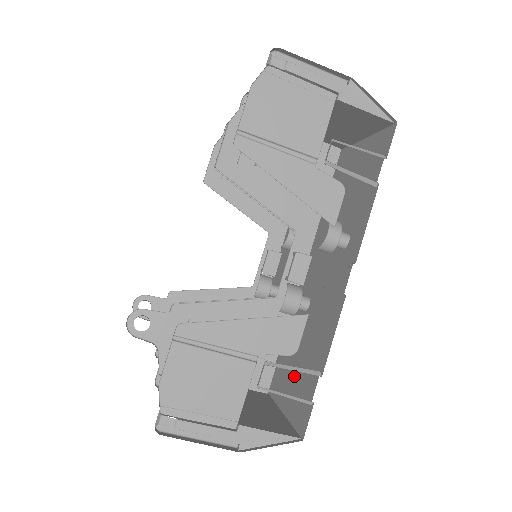
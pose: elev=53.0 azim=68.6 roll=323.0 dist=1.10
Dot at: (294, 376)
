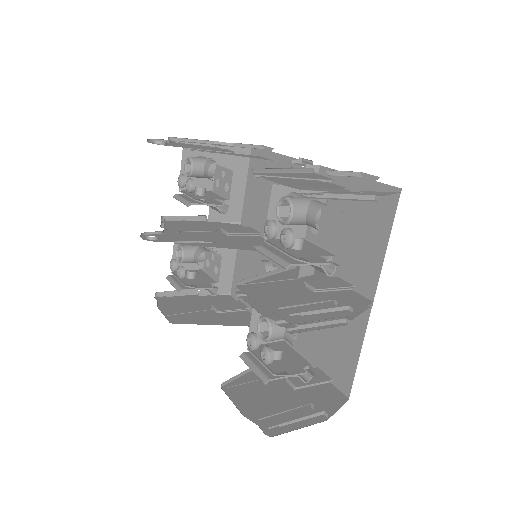
Dot at: (247, 270)
